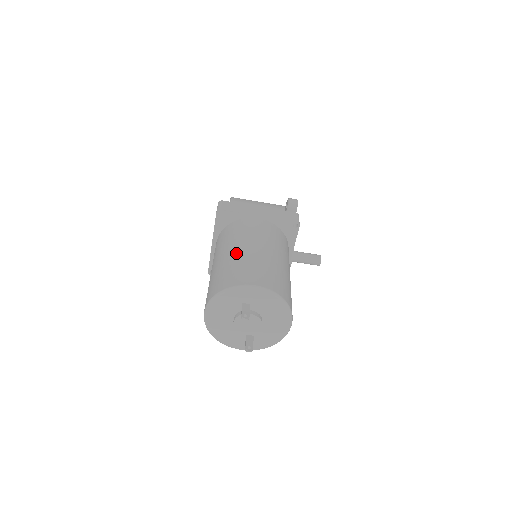
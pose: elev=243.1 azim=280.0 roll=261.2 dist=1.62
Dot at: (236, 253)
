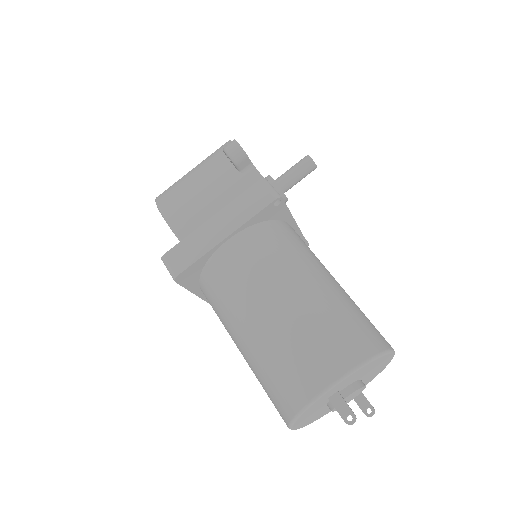
Dot at: (257, 335)
